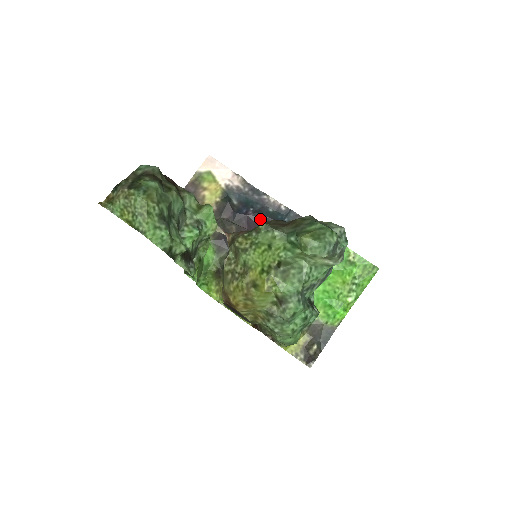
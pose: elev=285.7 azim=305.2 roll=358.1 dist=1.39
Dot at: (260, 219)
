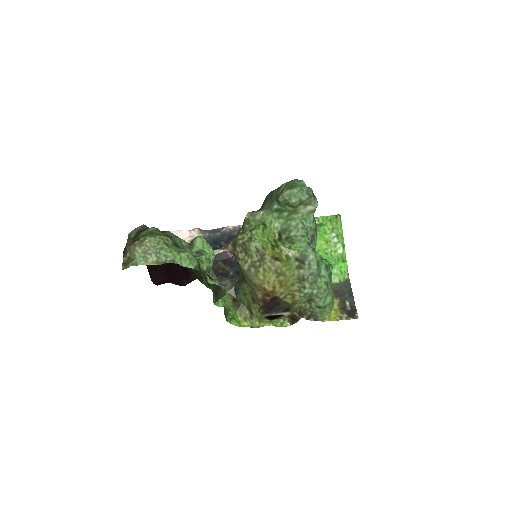
Dot at: occluded
